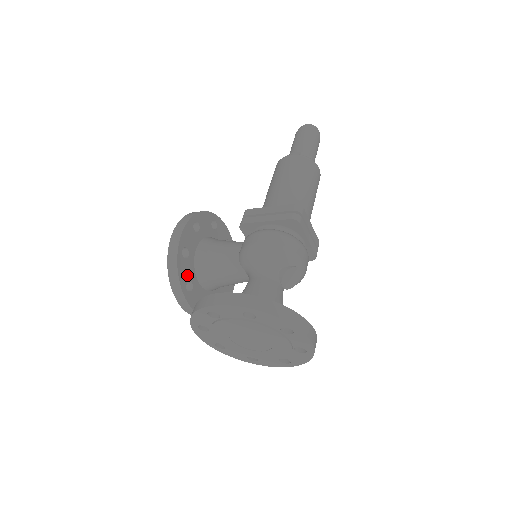
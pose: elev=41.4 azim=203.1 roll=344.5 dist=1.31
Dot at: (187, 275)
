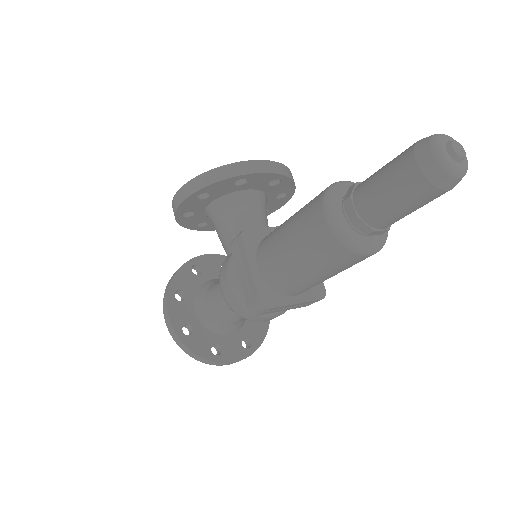
Dot at: (196, 221)
